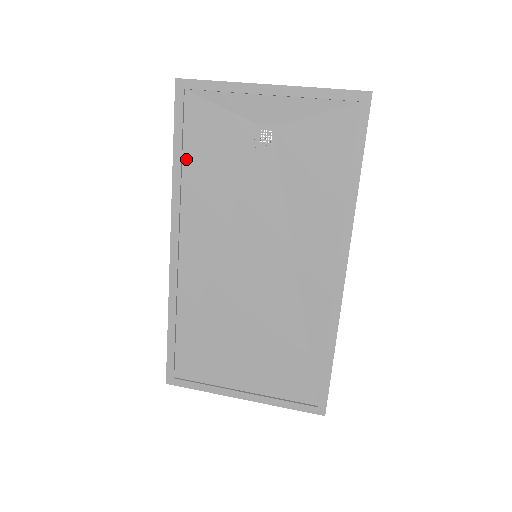
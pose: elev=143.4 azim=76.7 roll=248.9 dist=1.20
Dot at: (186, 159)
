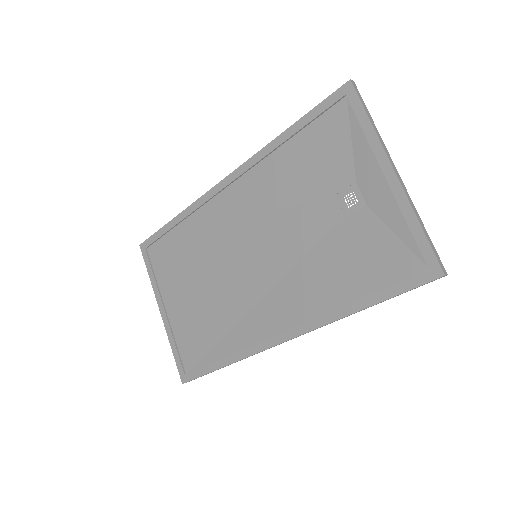
Dot at: (292, 142)
